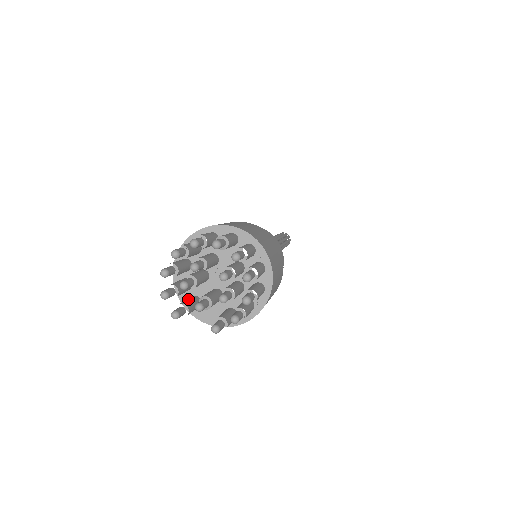
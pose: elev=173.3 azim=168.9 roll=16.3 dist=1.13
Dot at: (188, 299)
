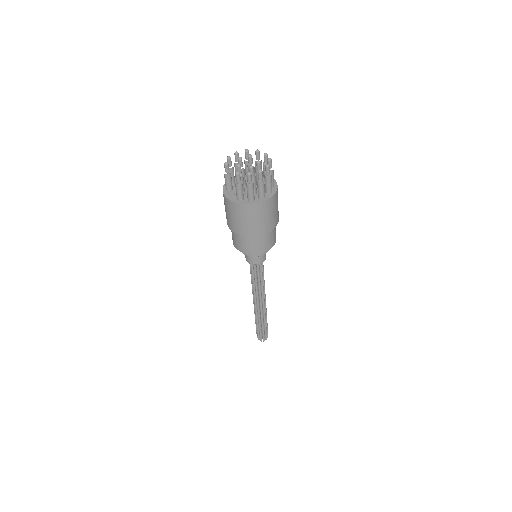
Dot at: (231, 179)
